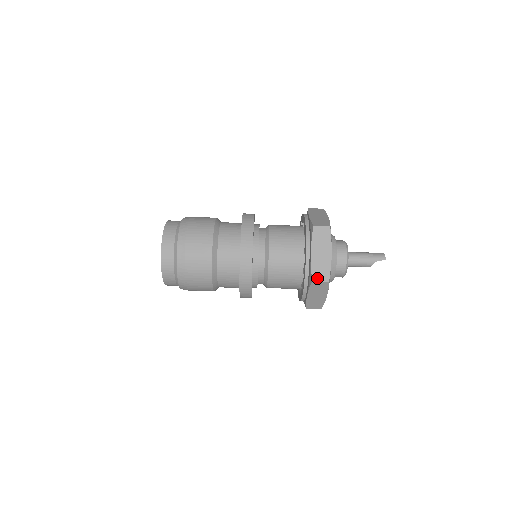
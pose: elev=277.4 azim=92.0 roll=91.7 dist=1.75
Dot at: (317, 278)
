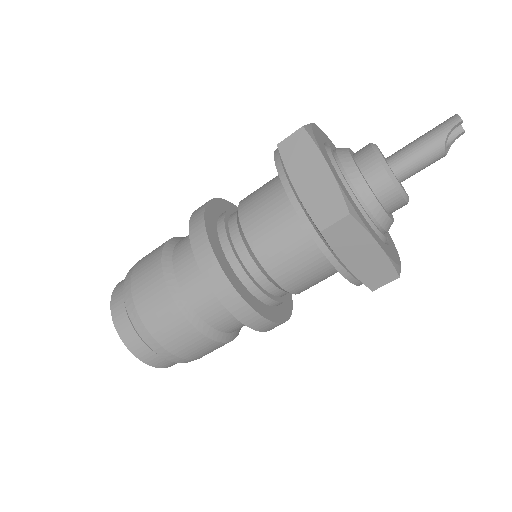
Dot at: (325, 221)
